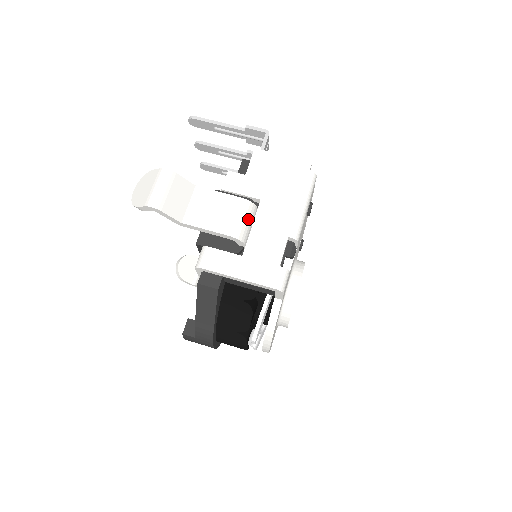
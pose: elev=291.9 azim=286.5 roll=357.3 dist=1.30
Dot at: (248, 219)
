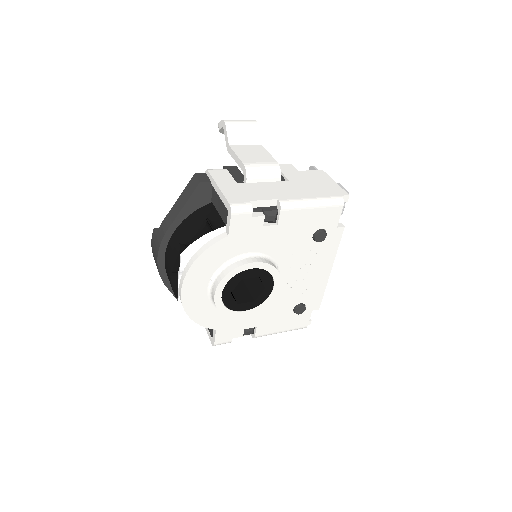
Dot at: (266, 172)
